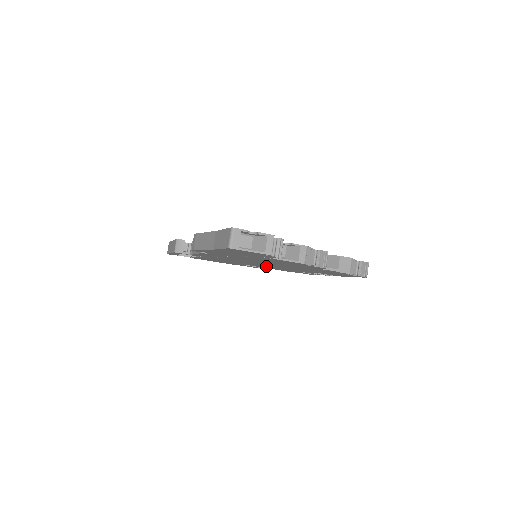
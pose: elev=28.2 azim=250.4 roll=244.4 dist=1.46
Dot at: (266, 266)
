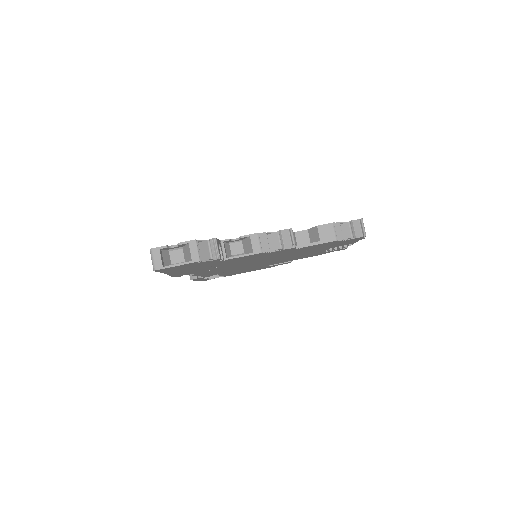
Dot at: (281, 260)
